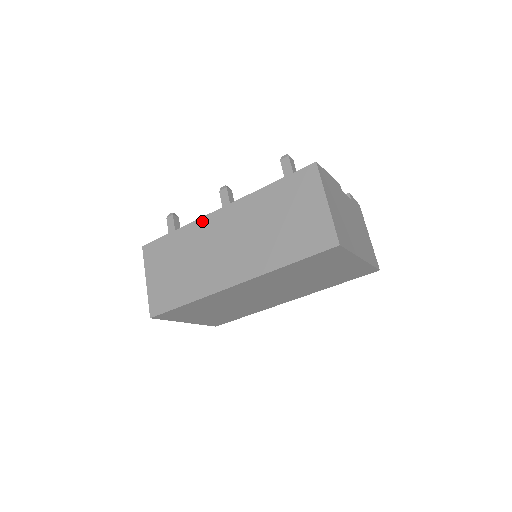
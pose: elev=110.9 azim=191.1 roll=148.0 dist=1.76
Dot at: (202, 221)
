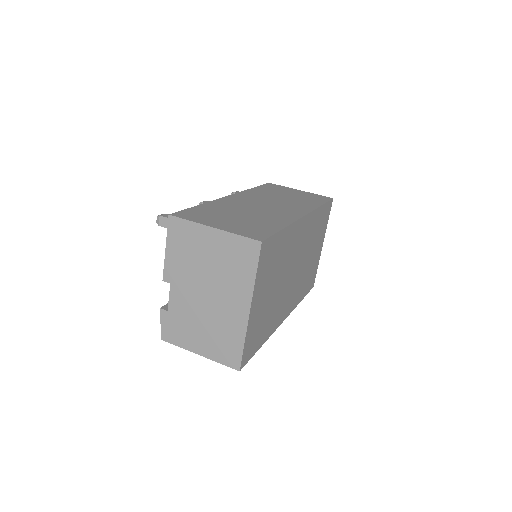
Dot at: (222, 199)
